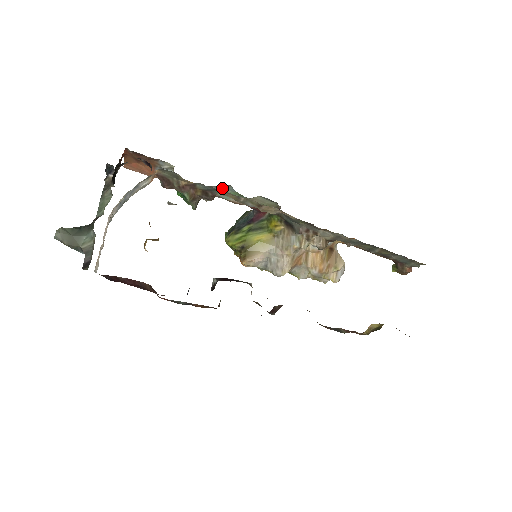
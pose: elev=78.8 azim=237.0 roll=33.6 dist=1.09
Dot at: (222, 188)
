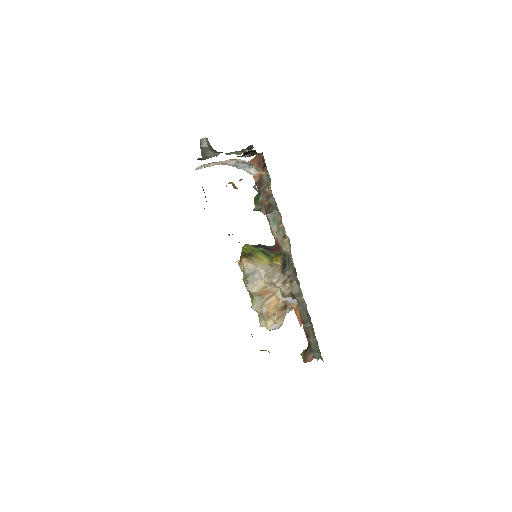
Dot at: occluded
